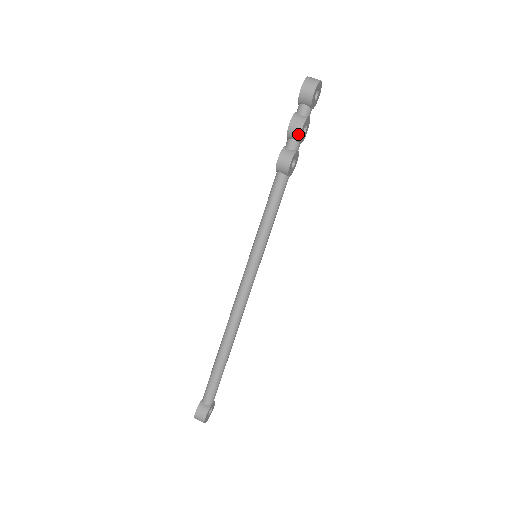
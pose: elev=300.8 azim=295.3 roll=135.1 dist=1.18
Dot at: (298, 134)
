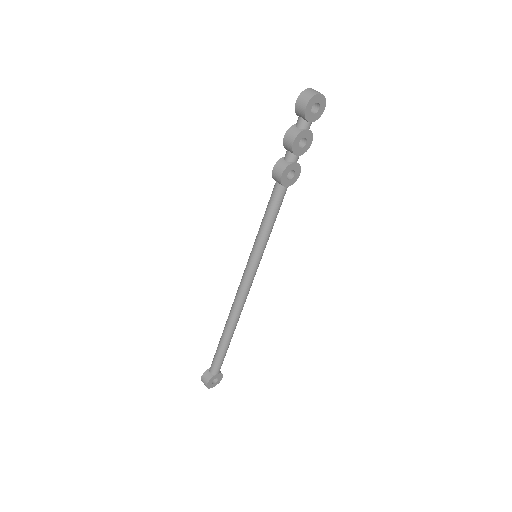
Dot at: (290, 147)
